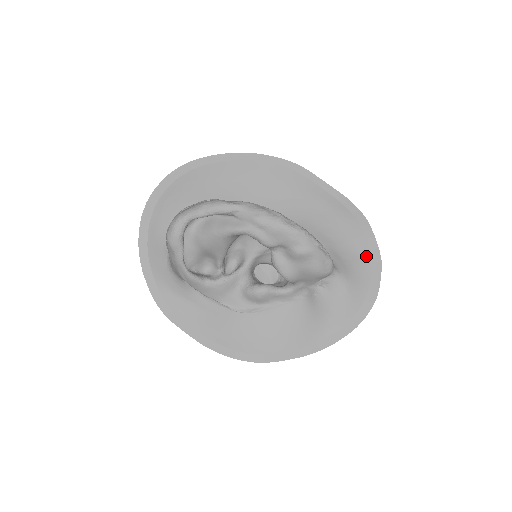
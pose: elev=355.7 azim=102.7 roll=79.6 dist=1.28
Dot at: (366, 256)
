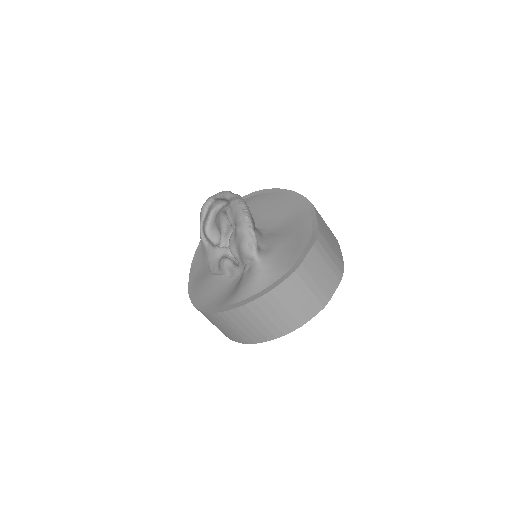
Dot at: (290, 264)
